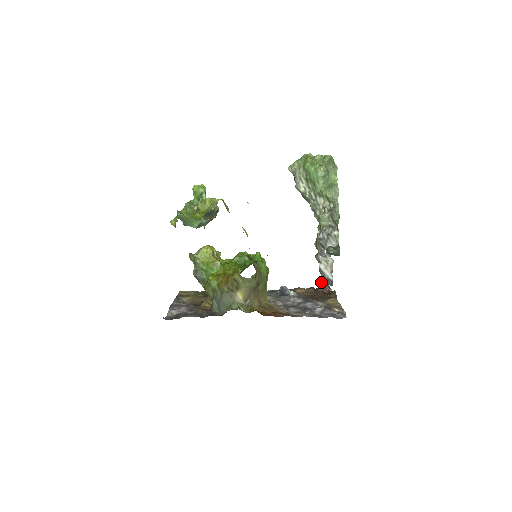
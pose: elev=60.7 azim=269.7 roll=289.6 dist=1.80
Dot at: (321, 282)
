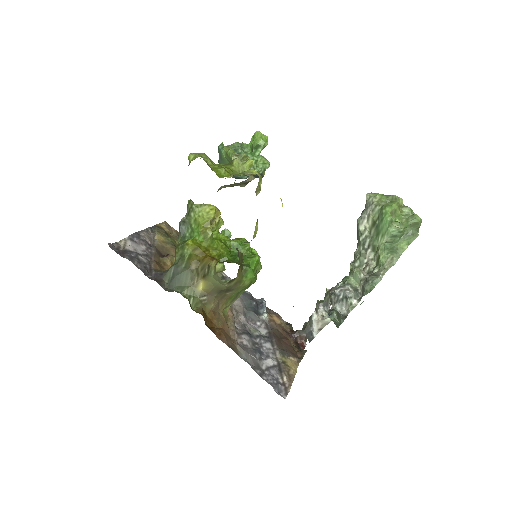
Dot at: (303, 328)
